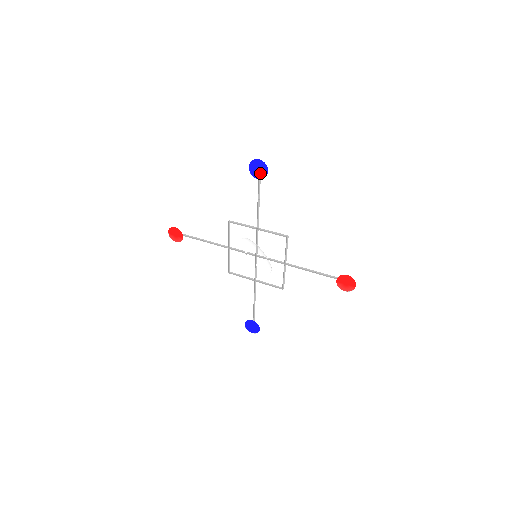
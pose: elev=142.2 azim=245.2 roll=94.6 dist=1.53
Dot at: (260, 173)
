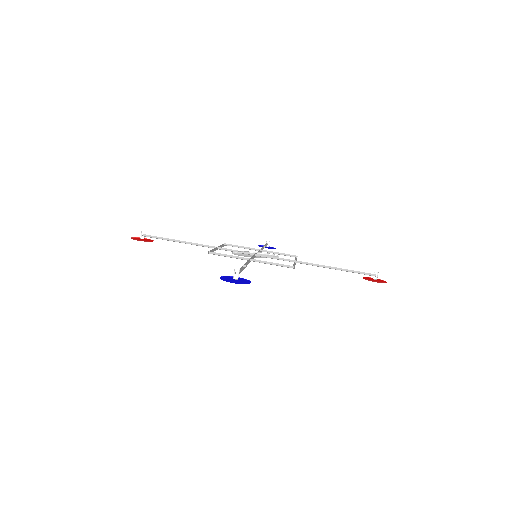
Dot at: (239, 279)
